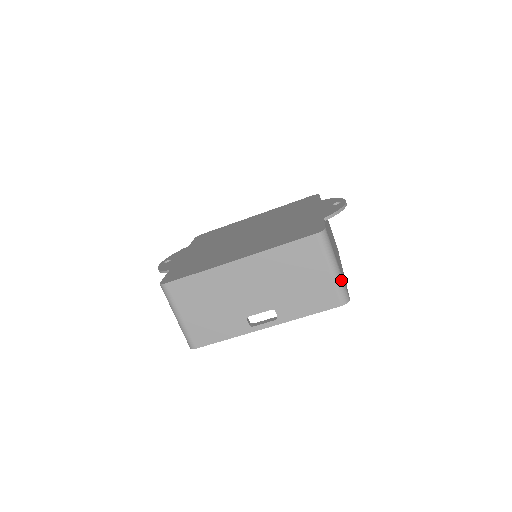
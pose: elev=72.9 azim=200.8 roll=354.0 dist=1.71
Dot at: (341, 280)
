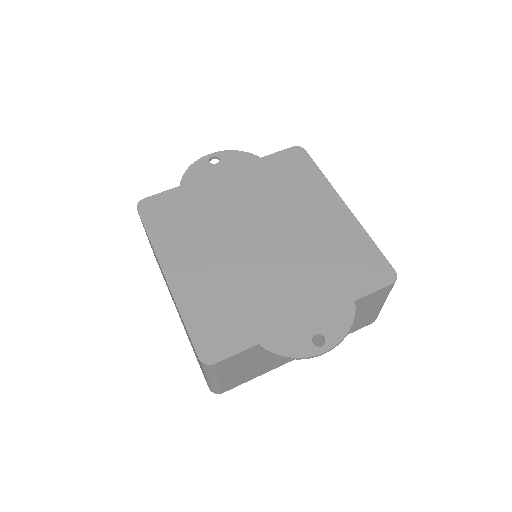
Dot at: (214, 385)
